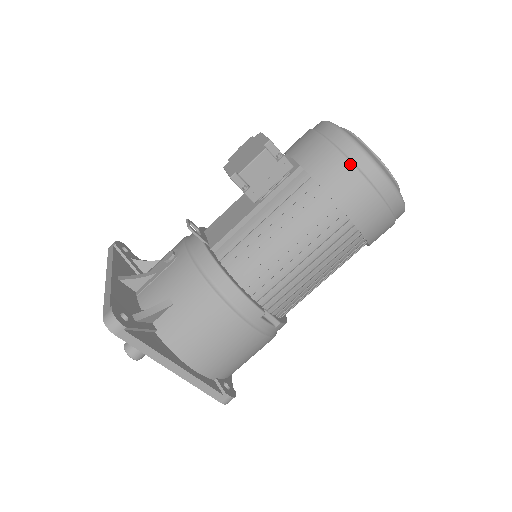
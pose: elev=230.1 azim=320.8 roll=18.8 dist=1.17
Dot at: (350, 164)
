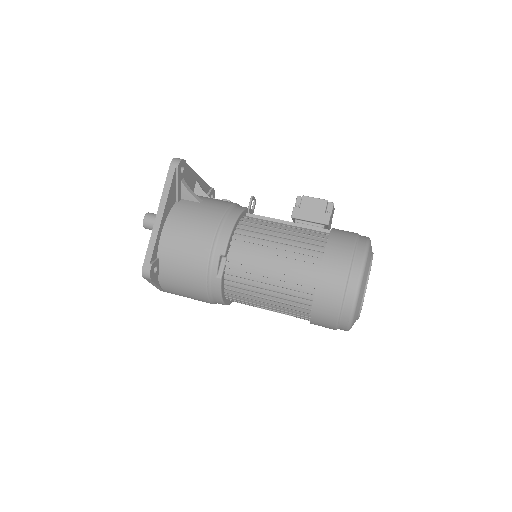
Dot at: (354, 245)
